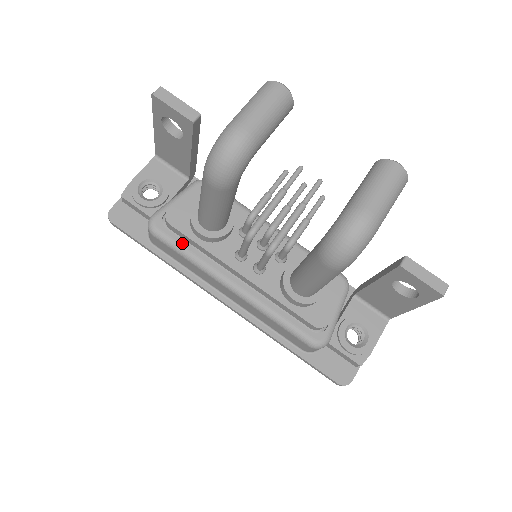
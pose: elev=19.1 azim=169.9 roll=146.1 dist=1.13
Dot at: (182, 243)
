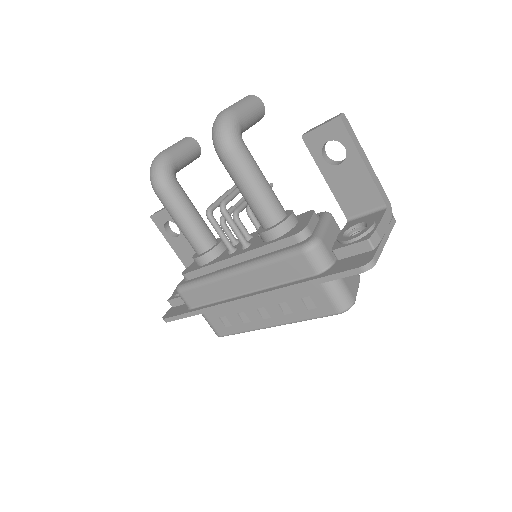
Dot at: (196, 279)
